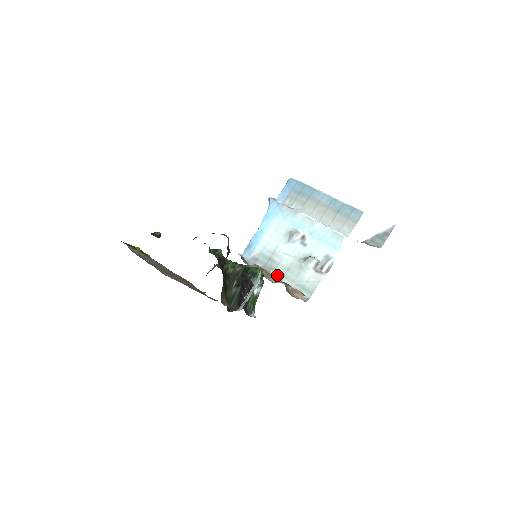
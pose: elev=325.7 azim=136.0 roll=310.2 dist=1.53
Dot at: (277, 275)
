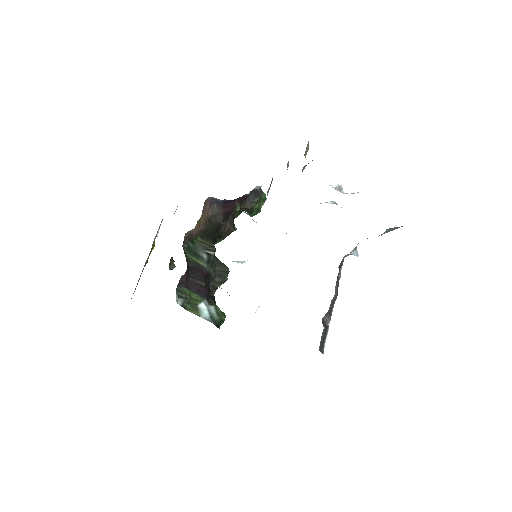
Dot at: occluded
